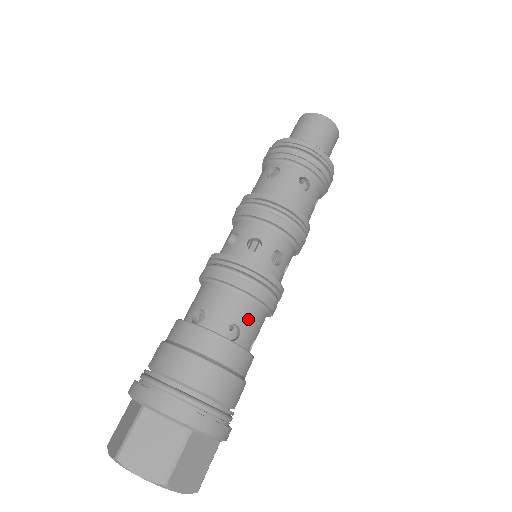
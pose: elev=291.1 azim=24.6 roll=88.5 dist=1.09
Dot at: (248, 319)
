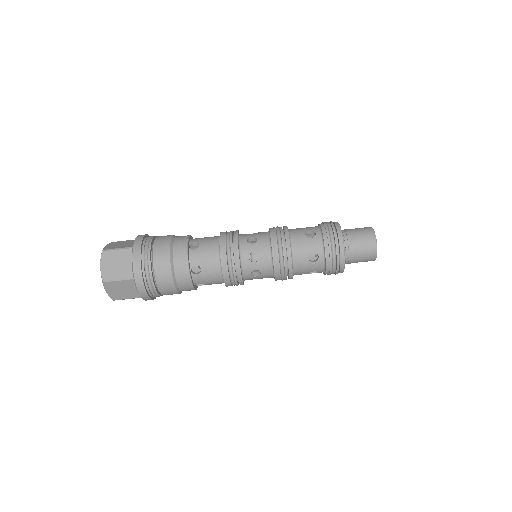
Dot at: occluded
